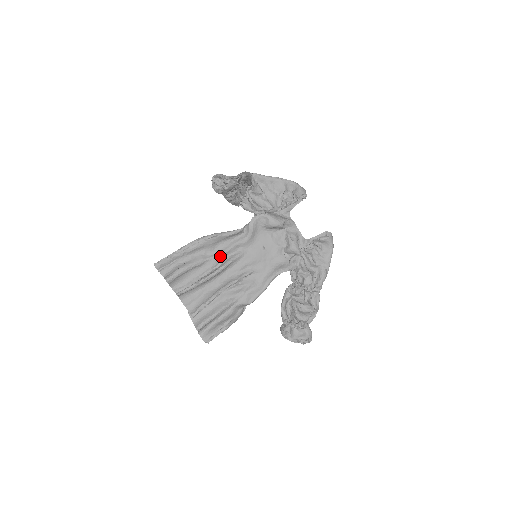
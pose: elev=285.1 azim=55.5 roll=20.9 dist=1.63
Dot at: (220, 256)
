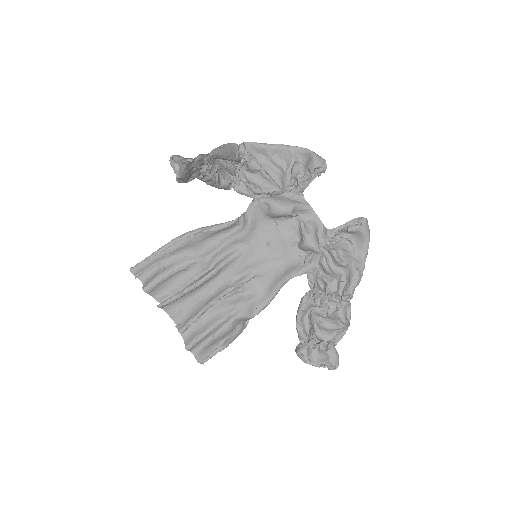
Dot at: (210, 256)
